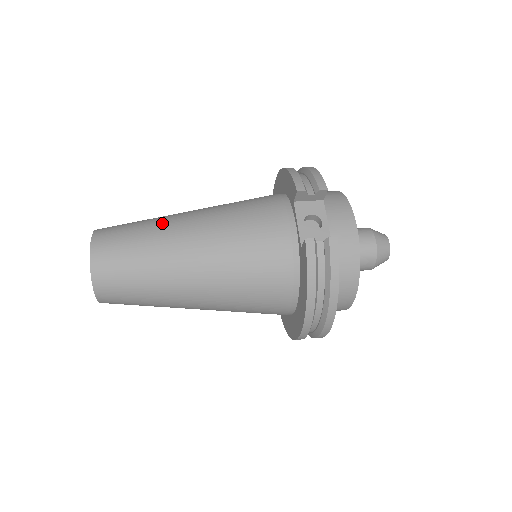
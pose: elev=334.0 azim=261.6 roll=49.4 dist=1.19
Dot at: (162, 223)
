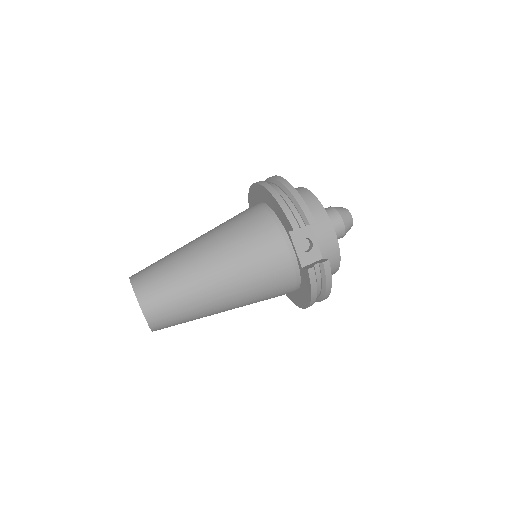
Dot at: (188, 270)
